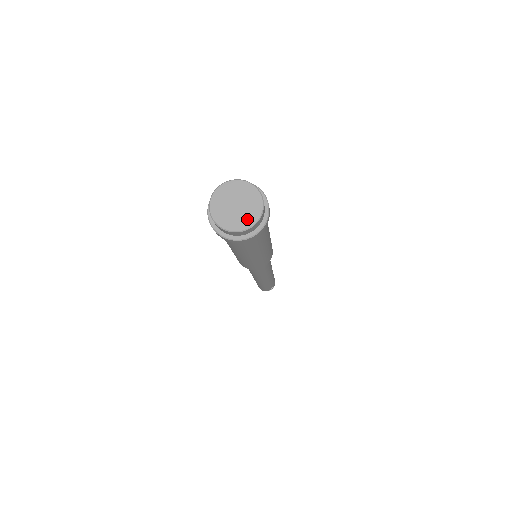
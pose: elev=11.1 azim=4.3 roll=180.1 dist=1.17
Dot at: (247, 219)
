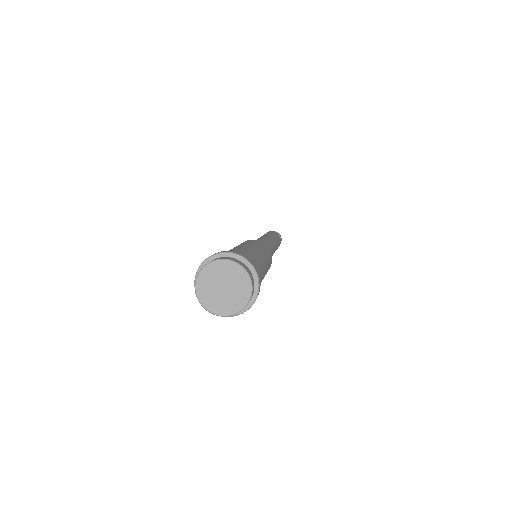
Dot at: (241, 295)
